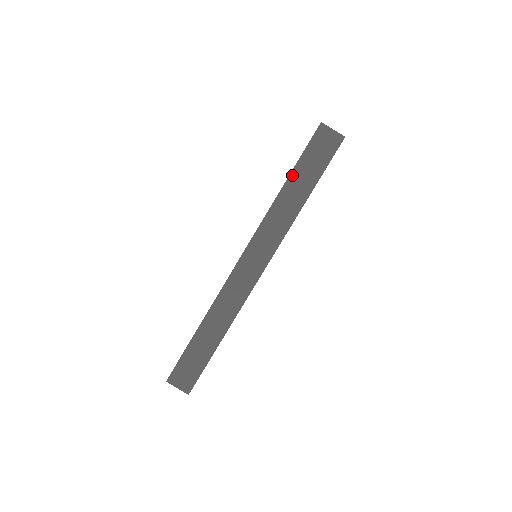
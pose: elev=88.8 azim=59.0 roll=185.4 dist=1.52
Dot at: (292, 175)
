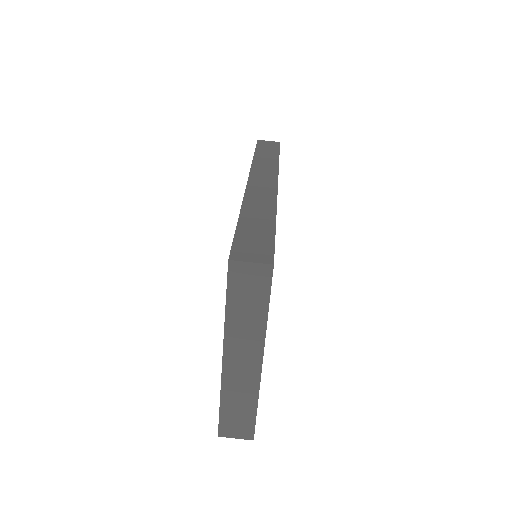
Dot at: (256, 152)
